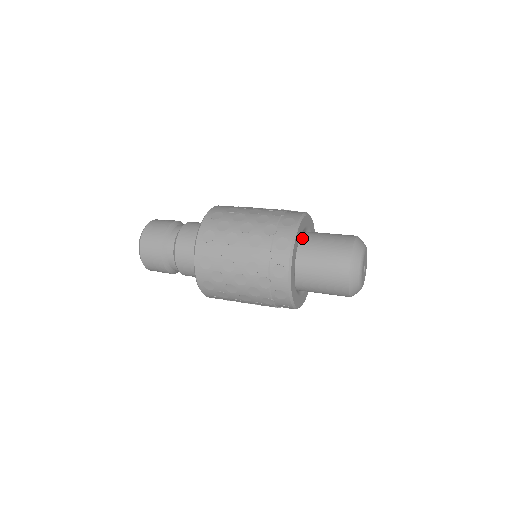
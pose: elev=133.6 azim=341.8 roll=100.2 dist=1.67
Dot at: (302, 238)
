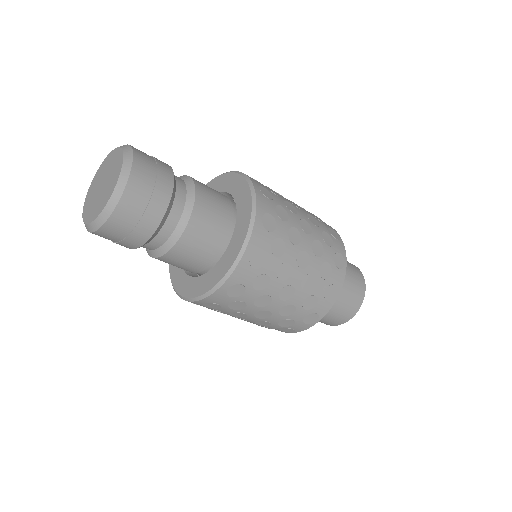
Dot at: occluded
